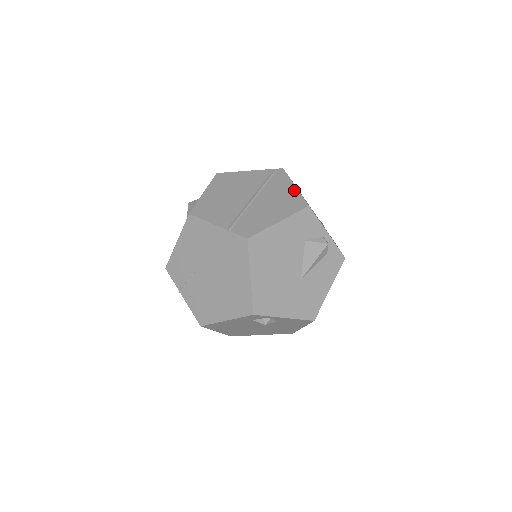
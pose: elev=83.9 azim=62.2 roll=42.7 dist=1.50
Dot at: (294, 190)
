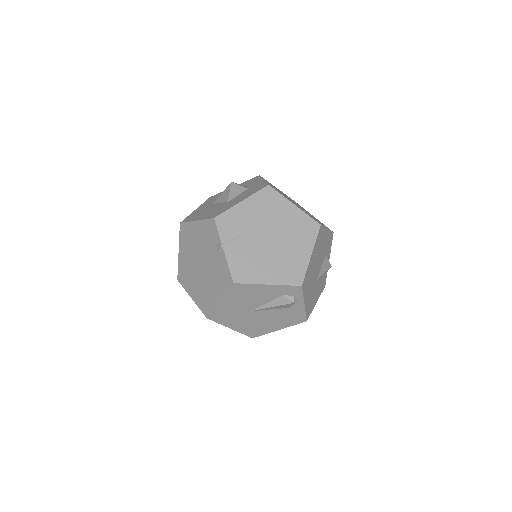
Dot at: (317, 219)
